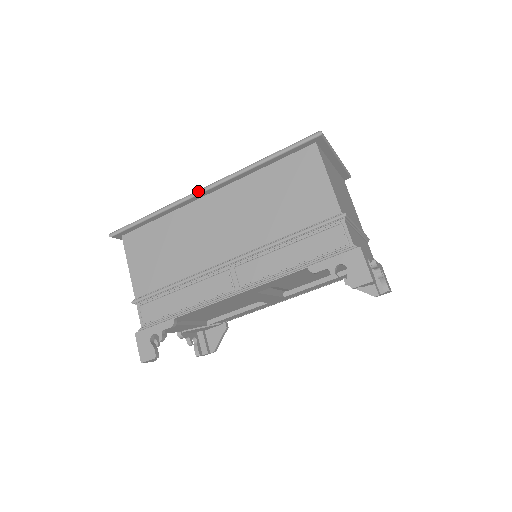
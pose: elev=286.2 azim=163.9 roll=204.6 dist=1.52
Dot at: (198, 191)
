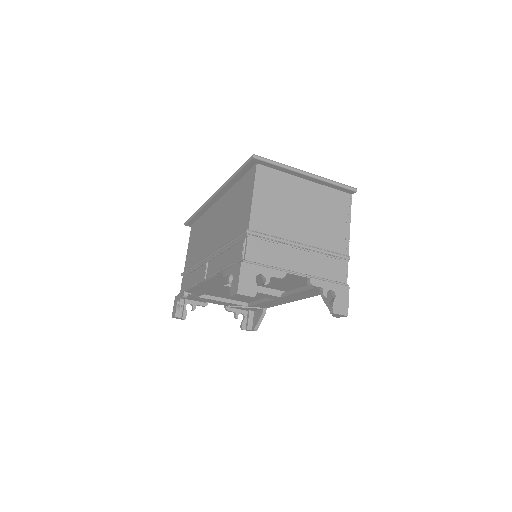
Dot at: (209, 198)
